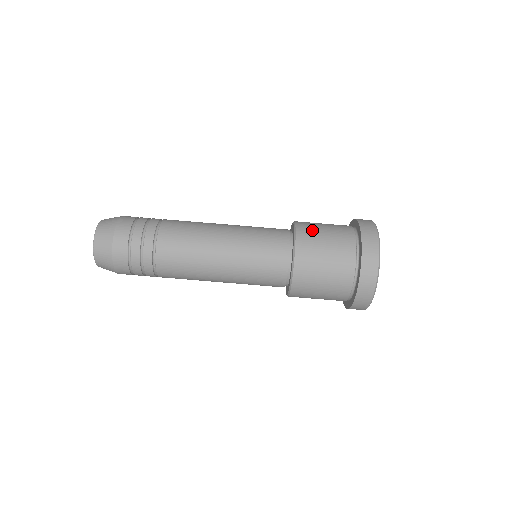
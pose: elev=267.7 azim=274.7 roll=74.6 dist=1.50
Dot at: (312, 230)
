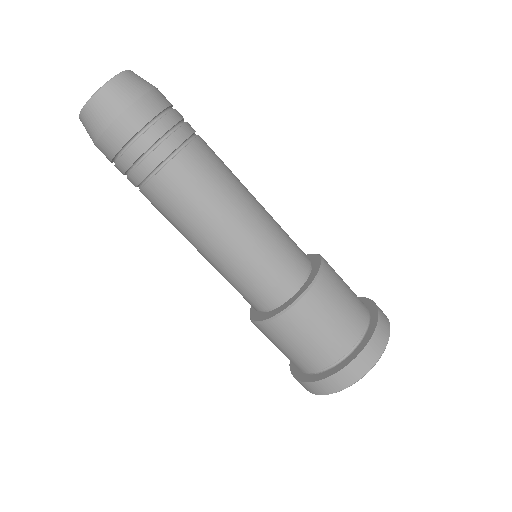
Dot at: (336, 282)
